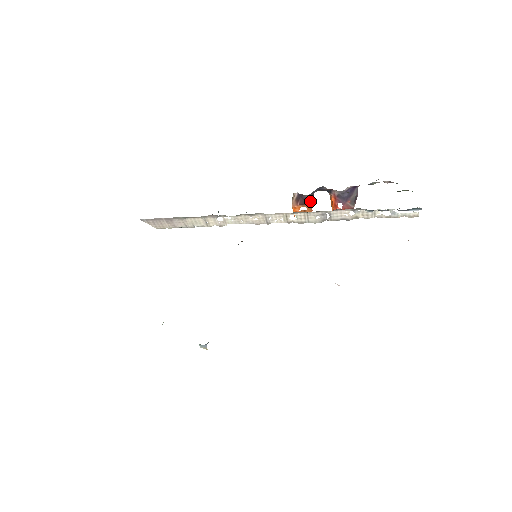
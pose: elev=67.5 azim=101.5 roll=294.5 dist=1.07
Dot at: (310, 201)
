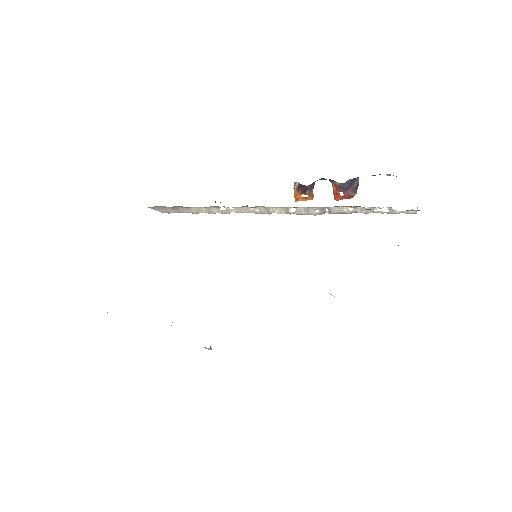
Dot at: (311, 190)
